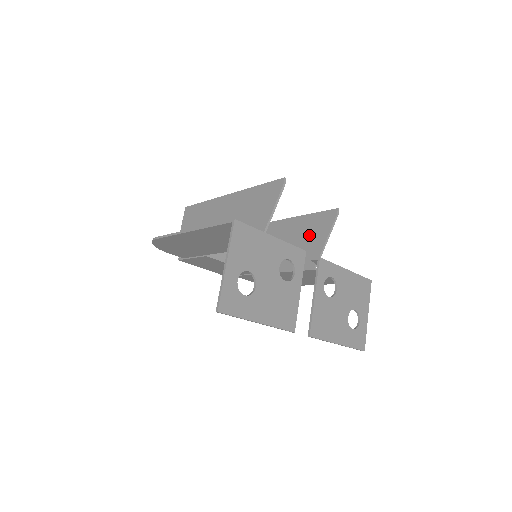
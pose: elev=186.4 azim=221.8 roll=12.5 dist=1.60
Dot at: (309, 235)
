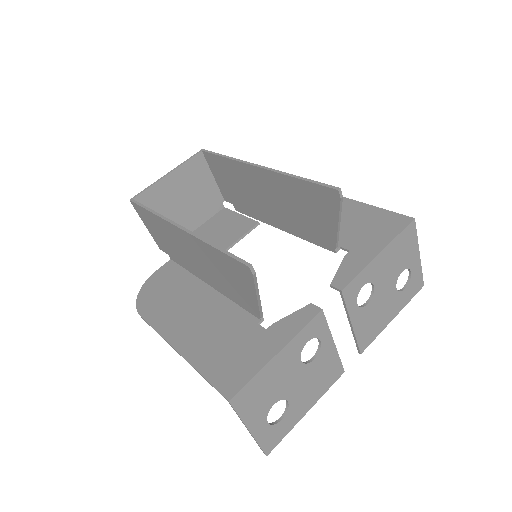
Dot at: (310, 208)
